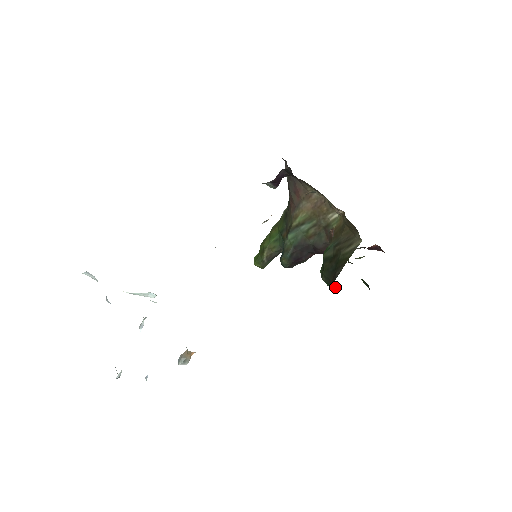
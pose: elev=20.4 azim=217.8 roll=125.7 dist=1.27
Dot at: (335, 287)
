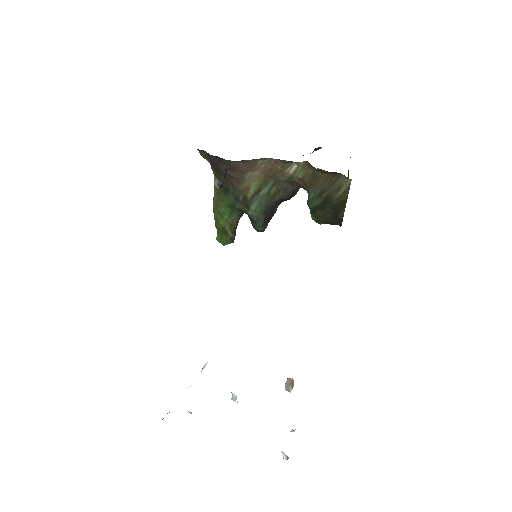
Dot at: occluded
